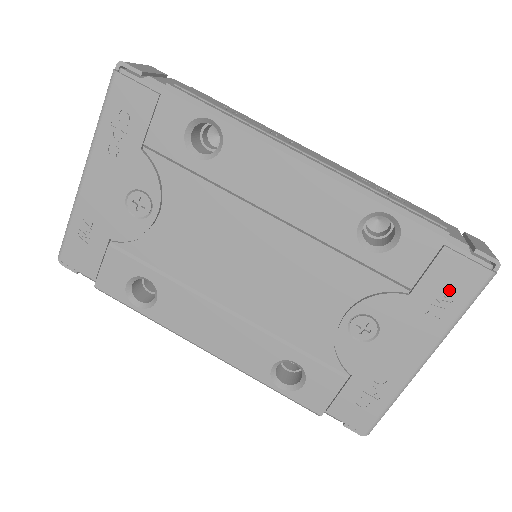
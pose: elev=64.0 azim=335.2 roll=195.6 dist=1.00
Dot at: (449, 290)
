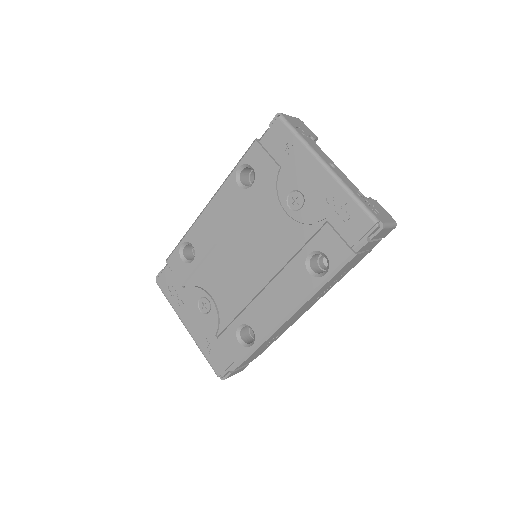
Dot at: (283, 143)
